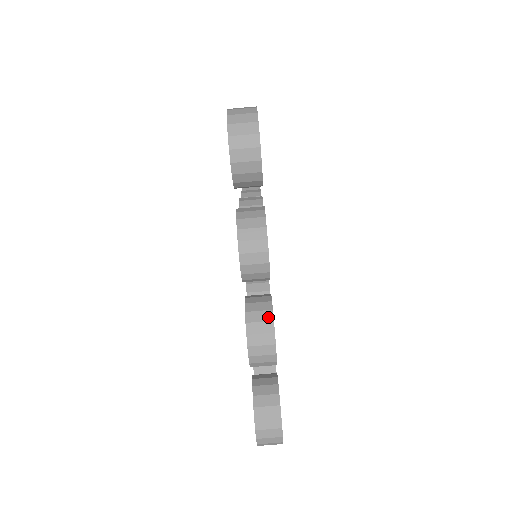
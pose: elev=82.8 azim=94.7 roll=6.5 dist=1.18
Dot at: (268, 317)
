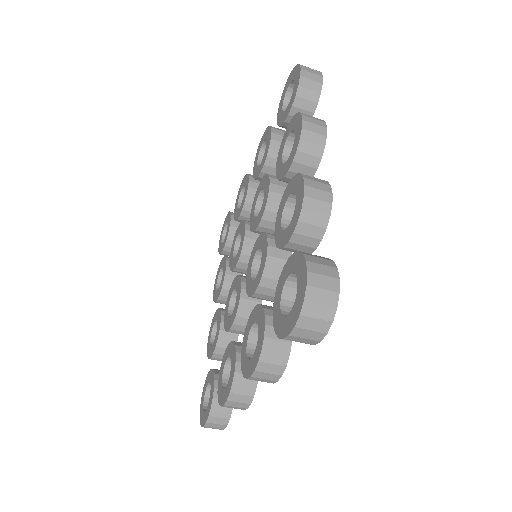
Dot at: (250, 393)
